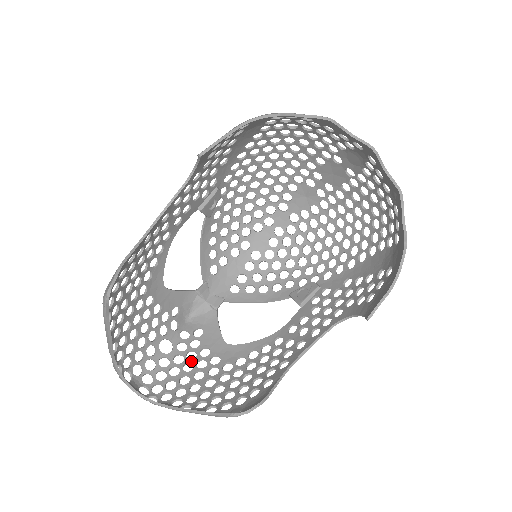
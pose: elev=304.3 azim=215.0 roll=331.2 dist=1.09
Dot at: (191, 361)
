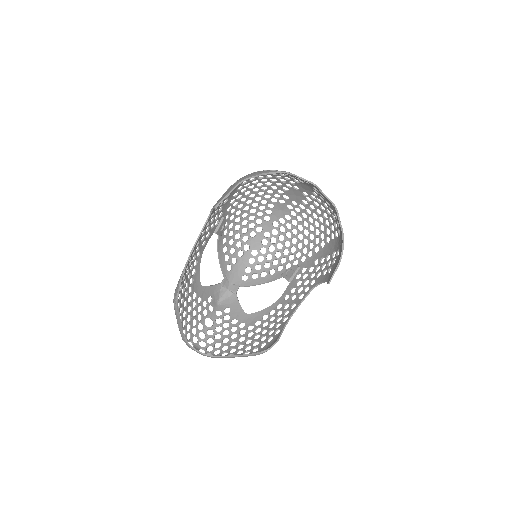
Dot at: (227, 328)
